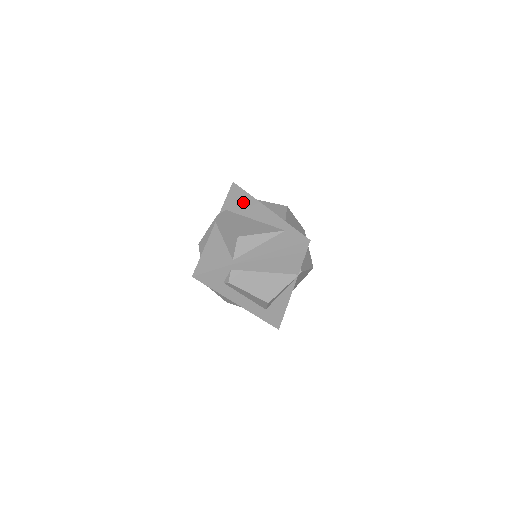
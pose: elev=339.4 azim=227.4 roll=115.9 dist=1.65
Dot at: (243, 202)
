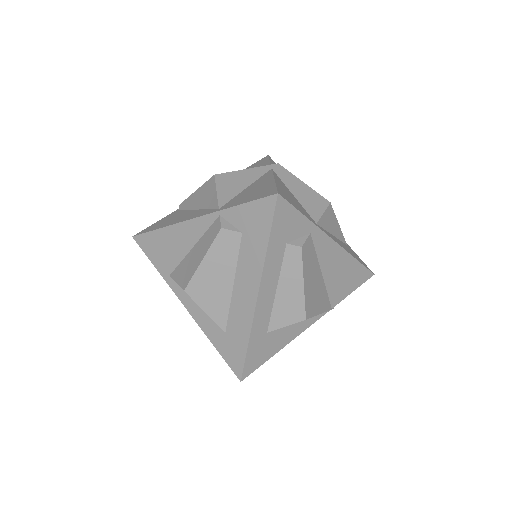
Dot at: occluded
